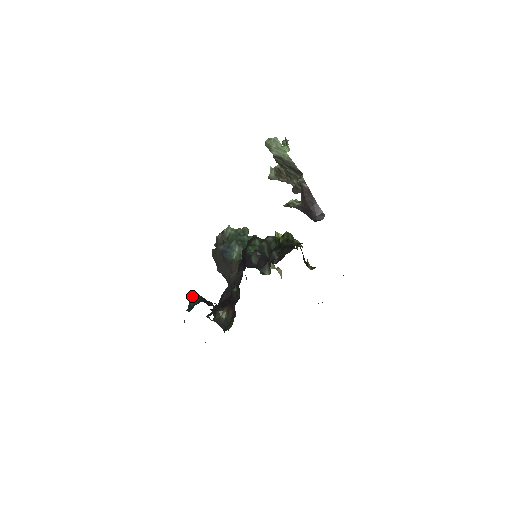
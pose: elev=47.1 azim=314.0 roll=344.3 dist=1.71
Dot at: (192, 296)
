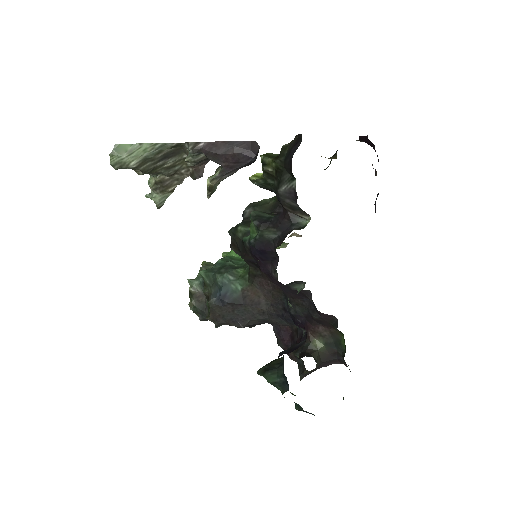
Dot at: (264, 374)
